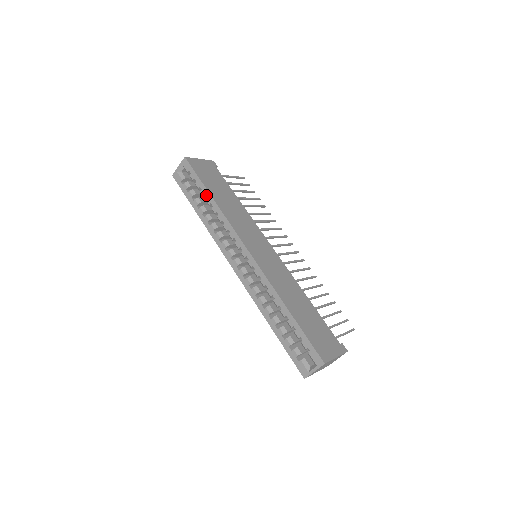
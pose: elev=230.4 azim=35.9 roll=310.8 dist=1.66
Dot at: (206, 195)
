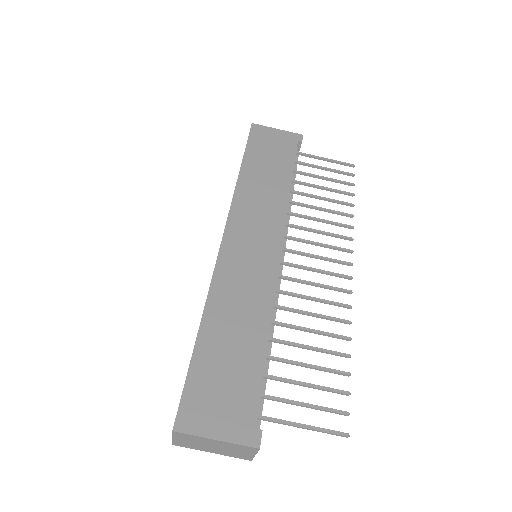
Dot at: occluded
